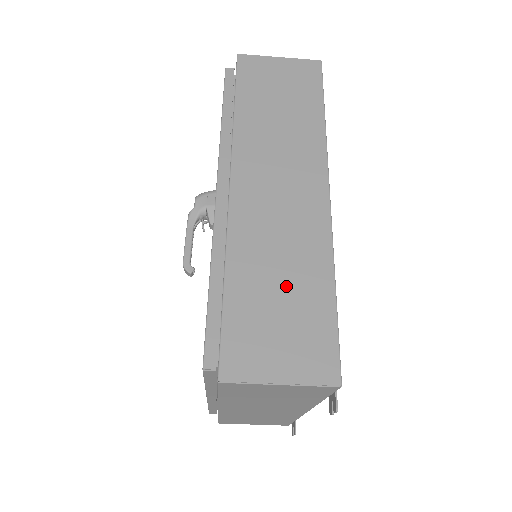
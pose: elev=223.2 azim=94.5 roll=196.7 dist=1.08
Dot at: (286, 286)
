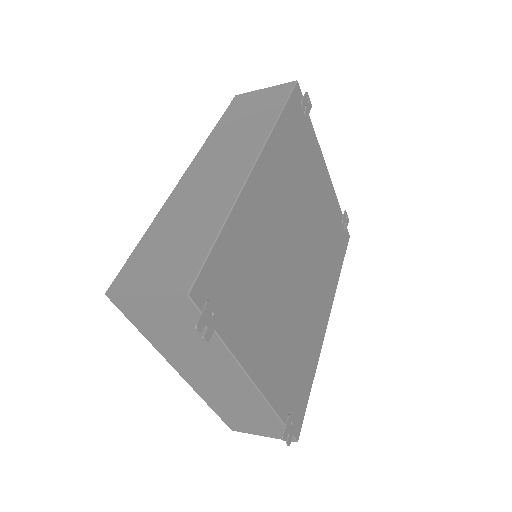
Dot at: (186, 229)
